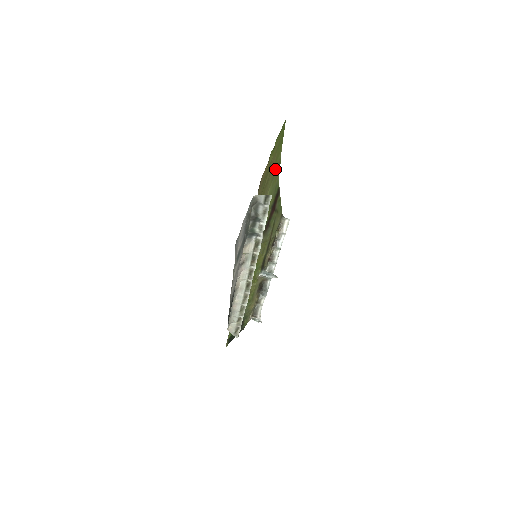
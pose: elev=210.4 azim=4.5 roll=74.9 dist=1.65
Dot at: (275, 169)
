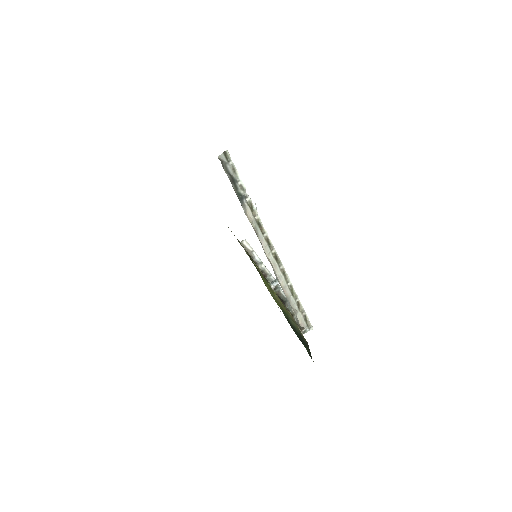
Dot at: occluded
